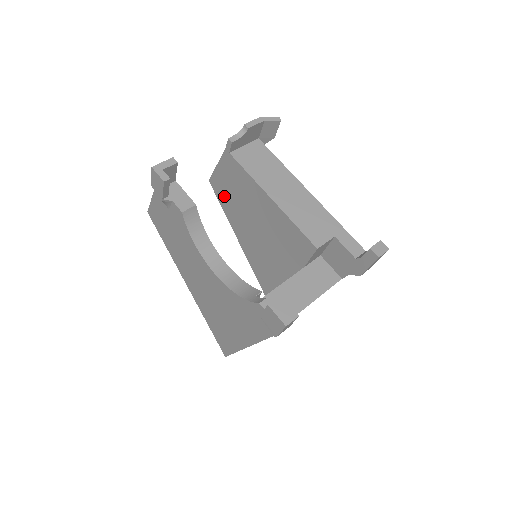
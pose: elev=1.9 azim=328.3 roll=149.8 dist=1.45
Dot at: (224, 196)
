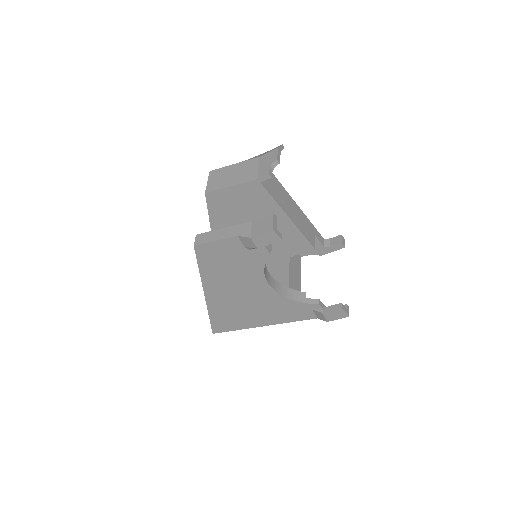
Dot at: (221, 207)
